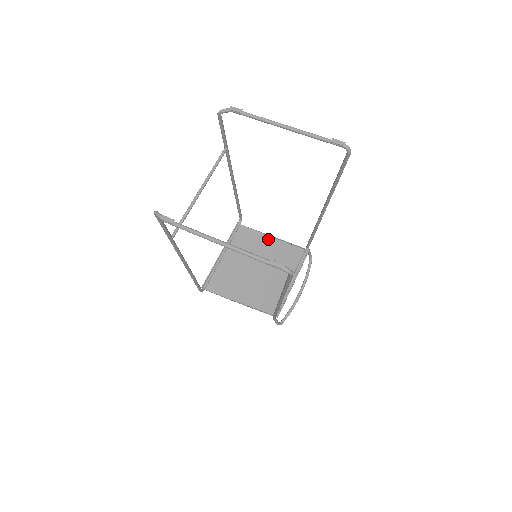
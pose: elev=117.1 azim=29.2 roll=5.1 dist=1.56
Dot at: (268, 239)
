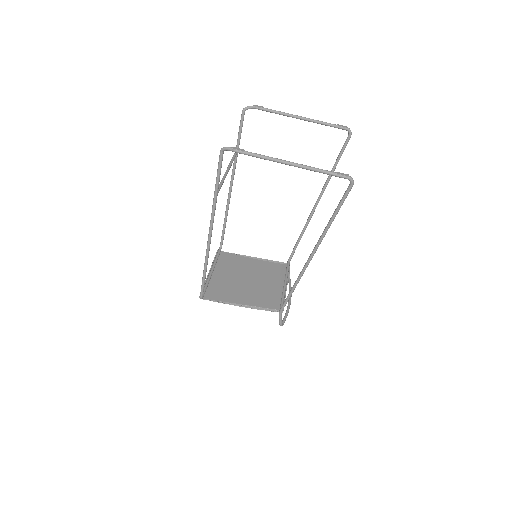
Dot at: (250, 260)
